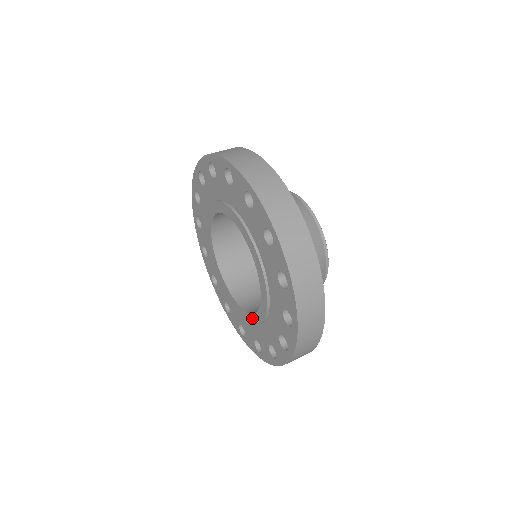
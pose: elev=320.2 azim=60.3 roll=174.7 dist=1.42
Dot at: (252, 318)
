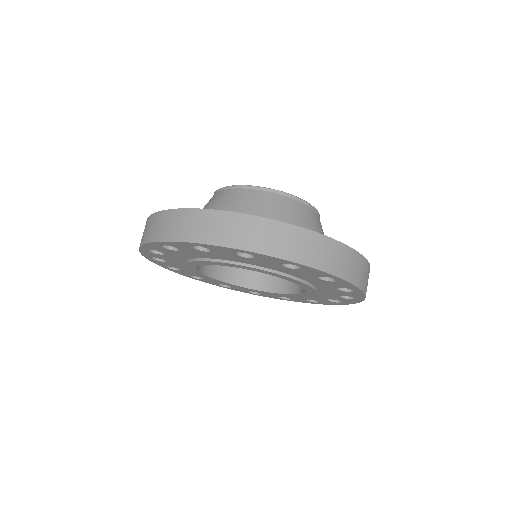
Dot at: (244, 288)
